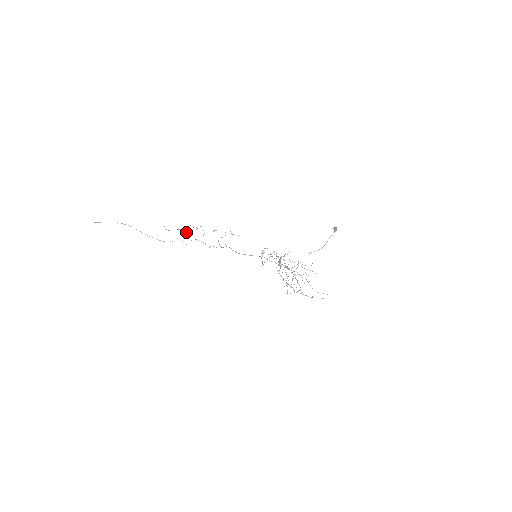
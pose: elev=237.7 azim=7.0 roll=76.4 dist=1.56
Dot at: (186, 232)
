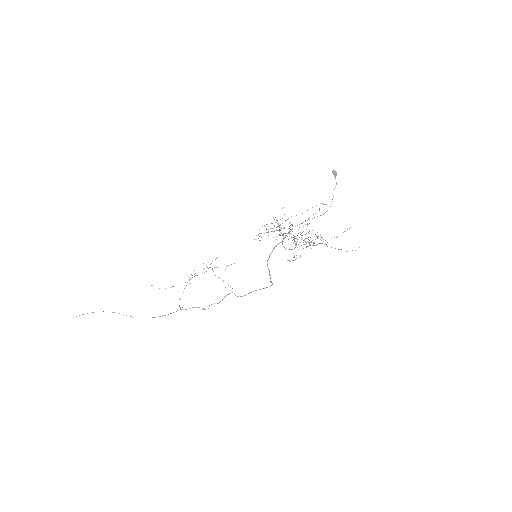
Dot at: (179, 299)
